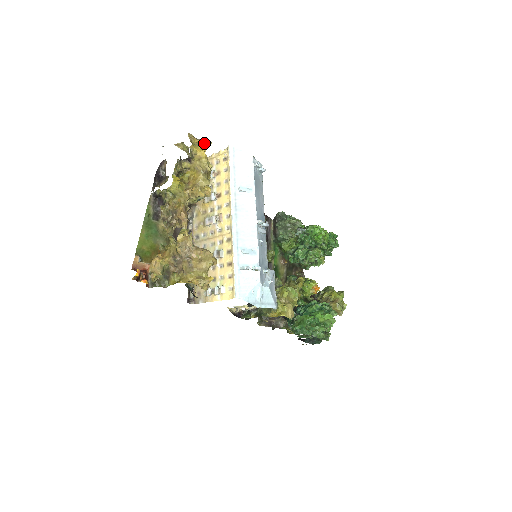
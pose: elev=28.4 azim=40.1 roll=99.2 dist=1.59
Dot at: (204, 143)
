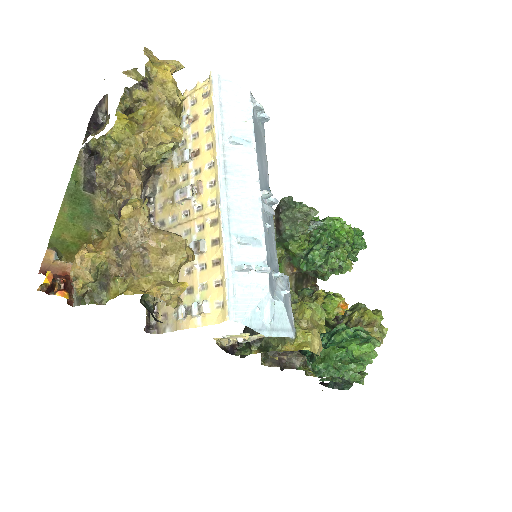
Dot at: (170, 64)
